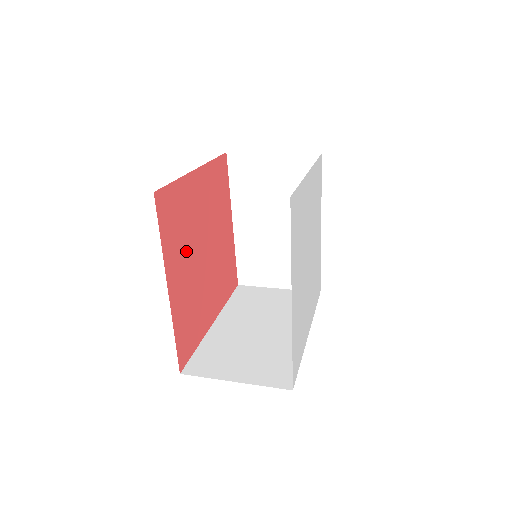
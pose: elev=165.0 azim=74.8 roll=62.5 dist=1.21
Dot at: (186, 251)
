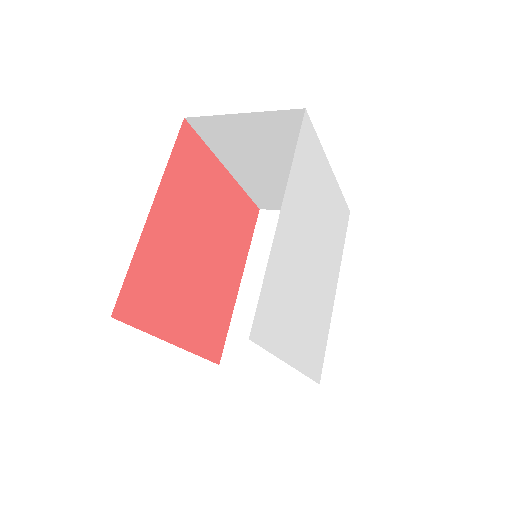
Dot at: (179, 290)
